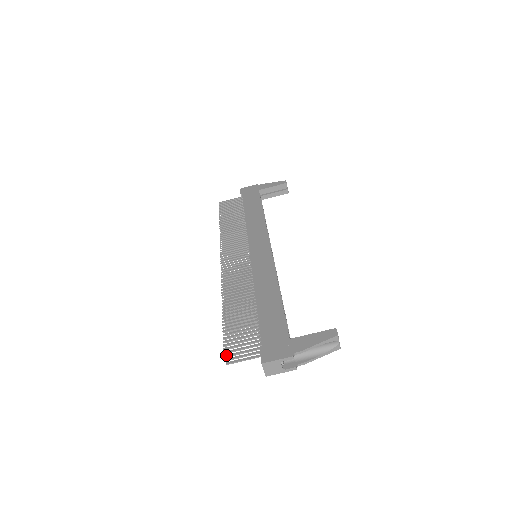
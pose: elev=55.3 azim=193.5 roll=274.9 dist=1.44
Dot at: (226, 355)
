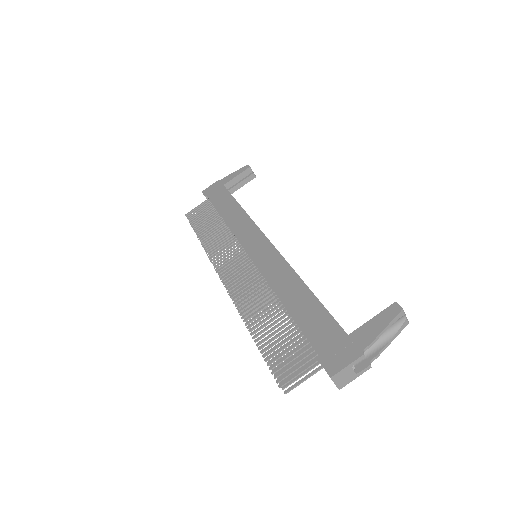
Dot at: (281, 384)
